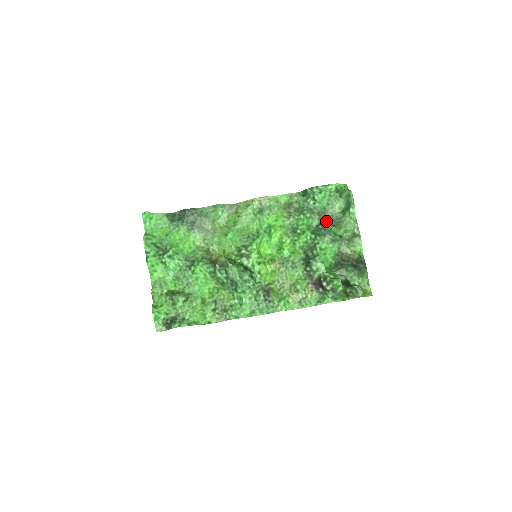
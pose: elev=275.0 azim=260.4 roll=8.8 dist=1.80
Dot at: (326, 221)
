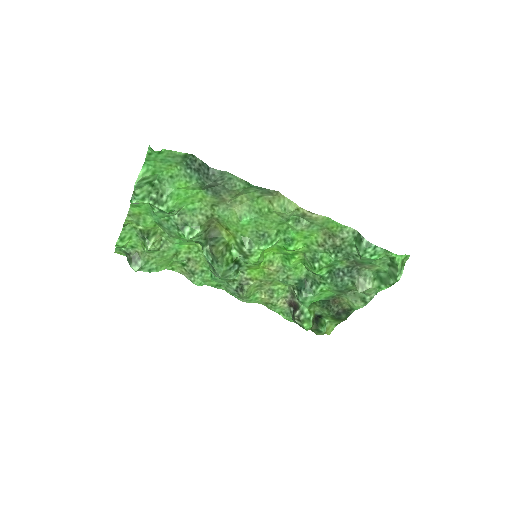
Dot at: (352, 272)
